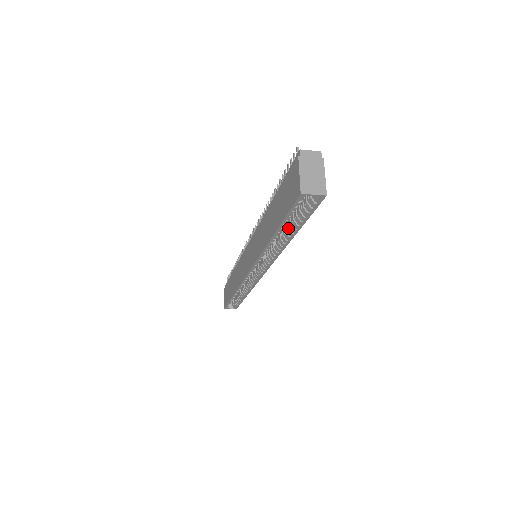
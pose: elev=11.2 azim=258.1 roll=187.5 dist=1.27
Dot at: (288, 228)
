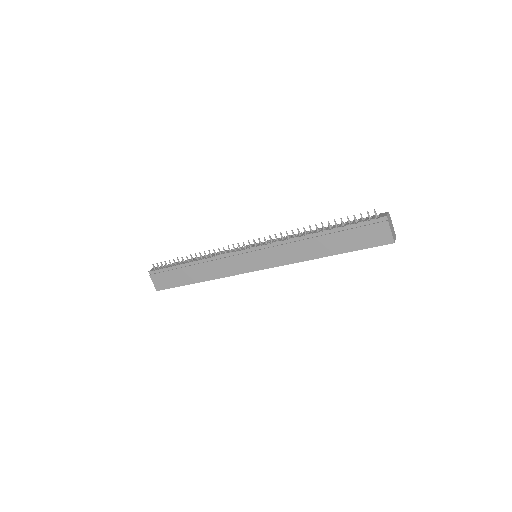
Dot at: occluded
